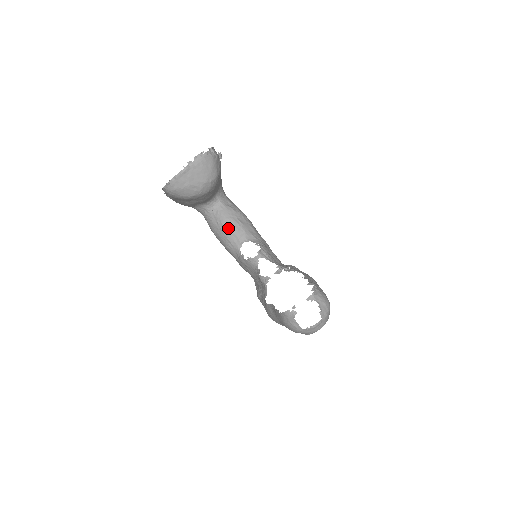
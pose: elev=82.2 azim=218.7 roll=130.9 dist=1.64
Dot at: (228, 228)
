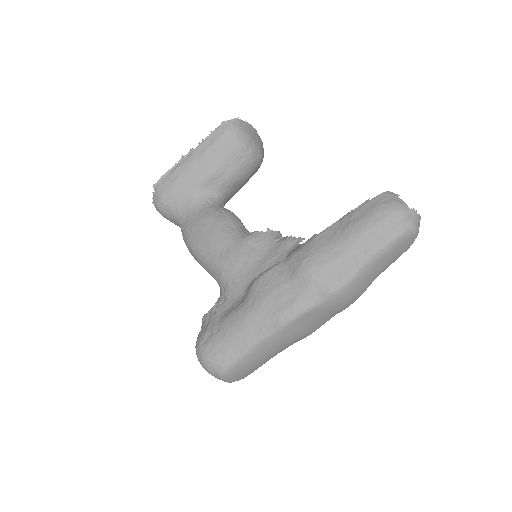
Dot at: (235, 217)
